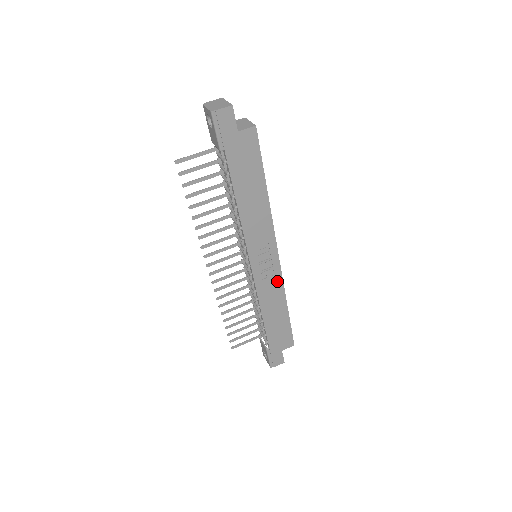
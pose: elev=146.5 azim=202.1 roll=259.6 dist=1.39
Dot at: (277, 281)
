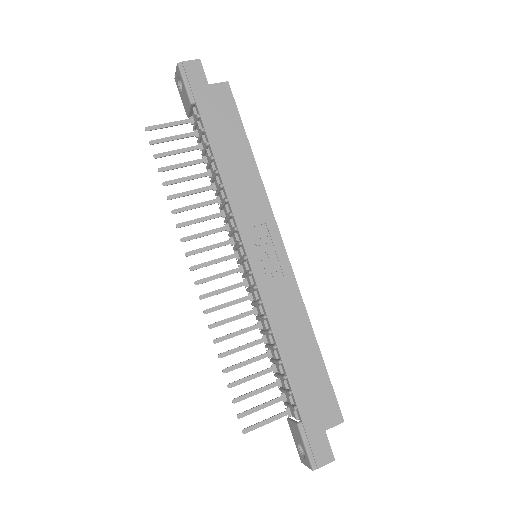
Dot at: (290, 288)
